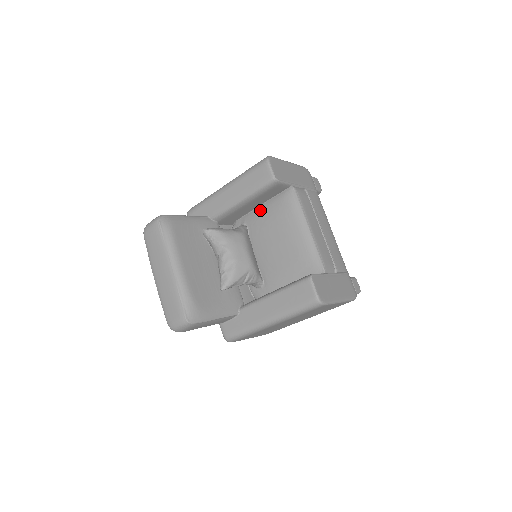
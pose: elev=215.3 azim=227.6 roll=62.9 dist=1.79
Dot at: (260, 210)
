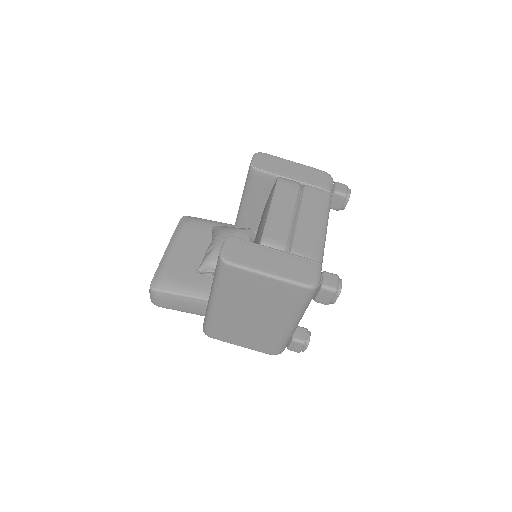
Dot at: occluded
